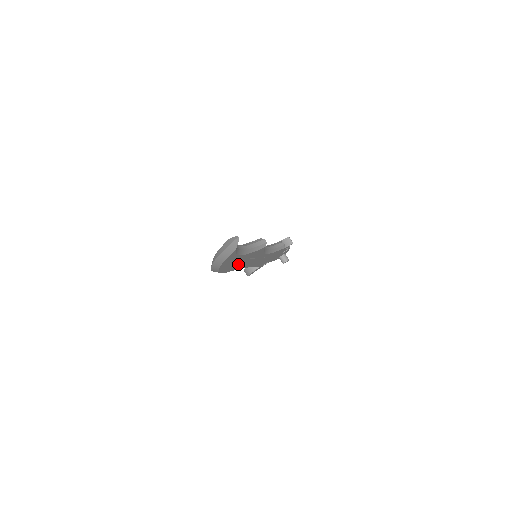
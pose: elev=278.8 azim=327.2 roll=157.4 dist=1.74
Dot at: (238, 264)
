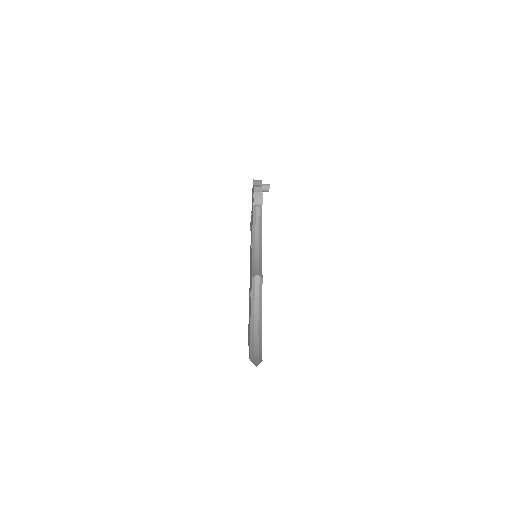
Dot at: occluded
